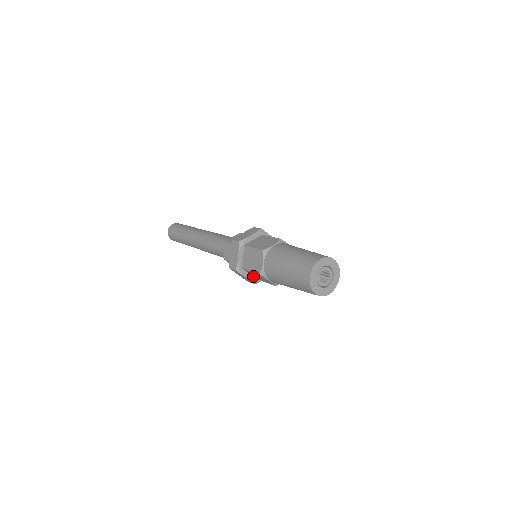
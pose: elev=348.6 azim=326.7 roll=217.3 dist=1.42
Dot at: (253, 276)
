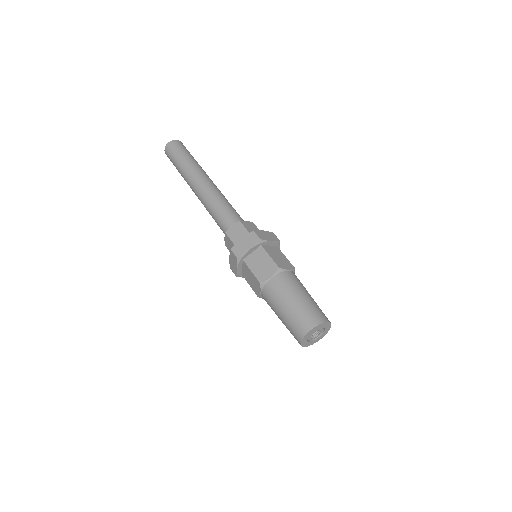
Dot at: (242, 270)
